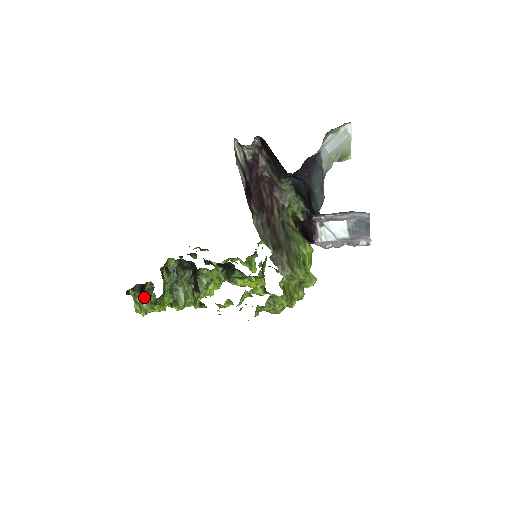
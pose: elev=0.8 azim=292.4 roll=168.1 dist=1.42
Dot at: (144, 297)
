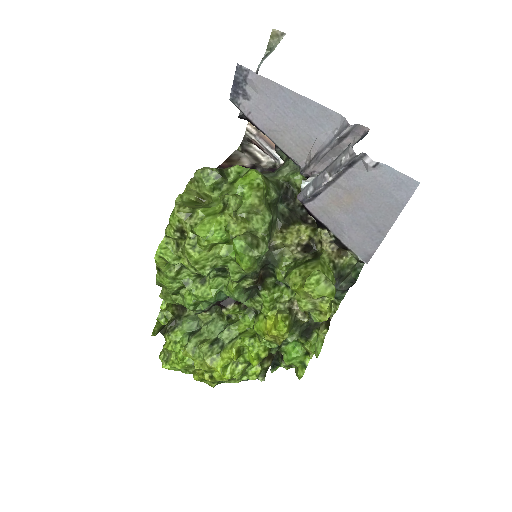
Dot at: occluded
